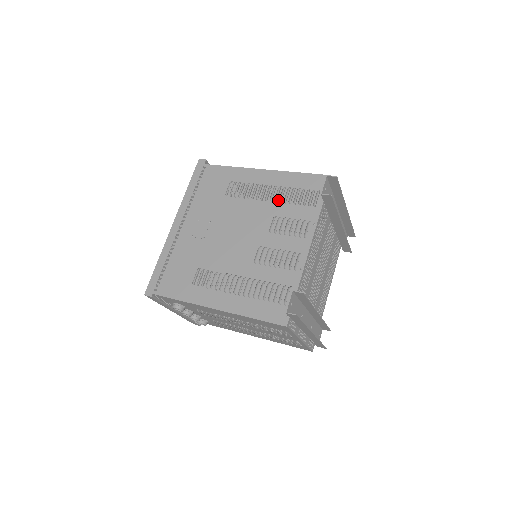
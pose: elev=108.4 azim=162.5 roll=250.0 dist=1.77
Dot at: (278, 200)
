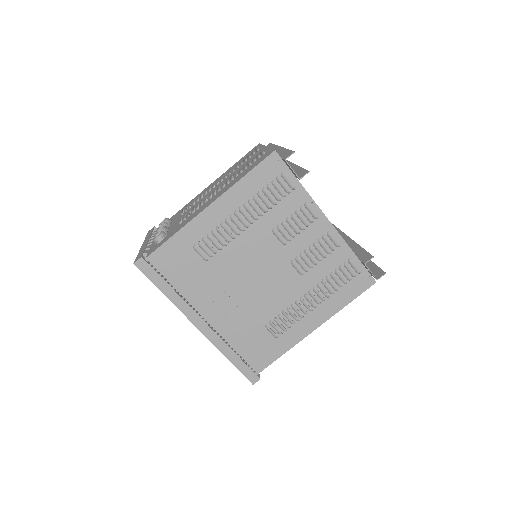
Dot at: (258, 216)
